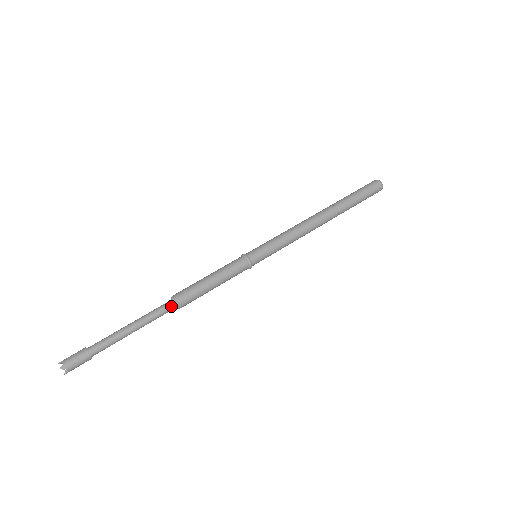
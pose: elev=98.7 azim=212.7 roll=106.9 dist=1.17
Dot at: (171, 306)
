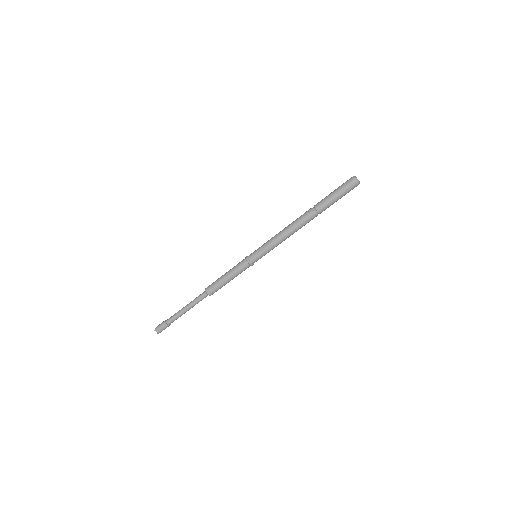
Dot at: (204, 294)
